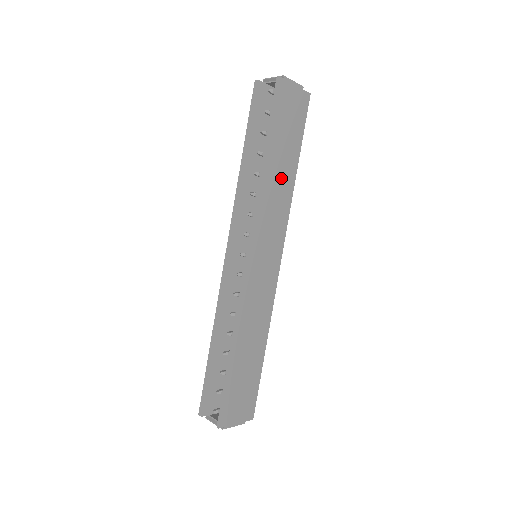
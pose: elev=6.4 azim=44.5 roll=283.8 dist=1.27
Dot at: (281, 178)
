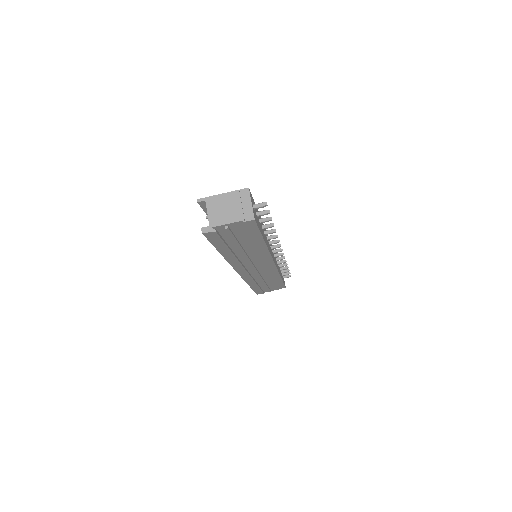
Dot at: occluded
